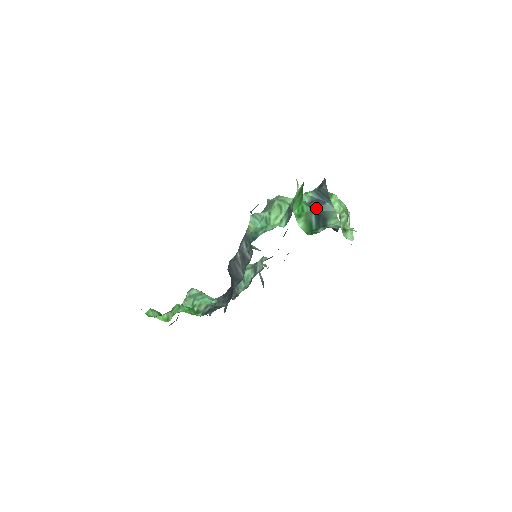
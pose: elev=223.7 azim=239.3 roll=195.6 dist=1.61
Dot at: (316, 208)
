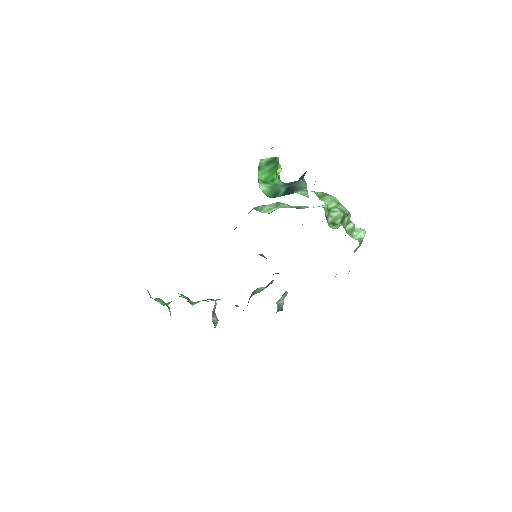
Dot at: (290, 184)
